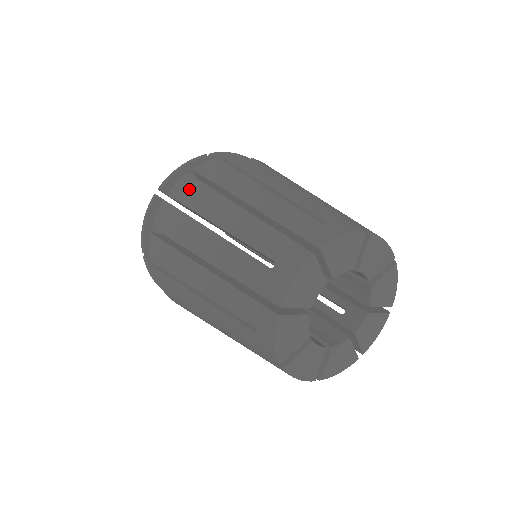
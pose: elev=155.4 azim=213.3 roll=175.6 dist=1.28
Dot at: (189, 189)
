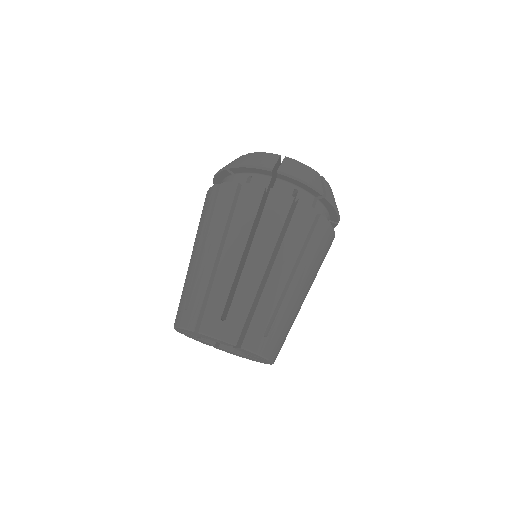
Dot at: (225, 199)
